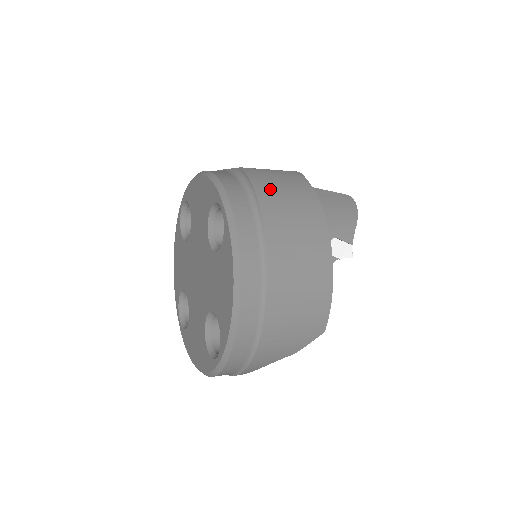
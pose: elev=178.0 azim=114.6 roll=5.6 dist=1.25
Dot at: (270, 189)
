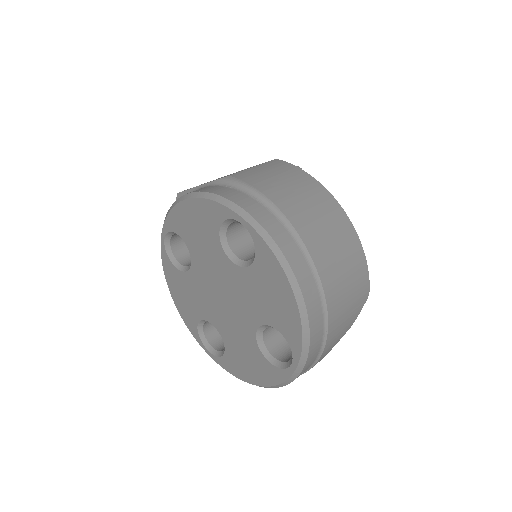
Dot at: (271, 185)
